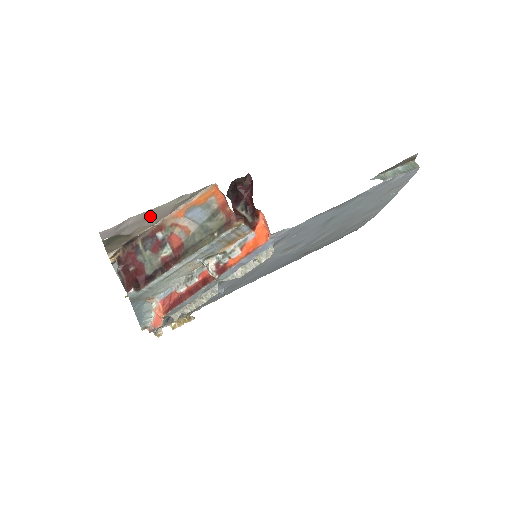
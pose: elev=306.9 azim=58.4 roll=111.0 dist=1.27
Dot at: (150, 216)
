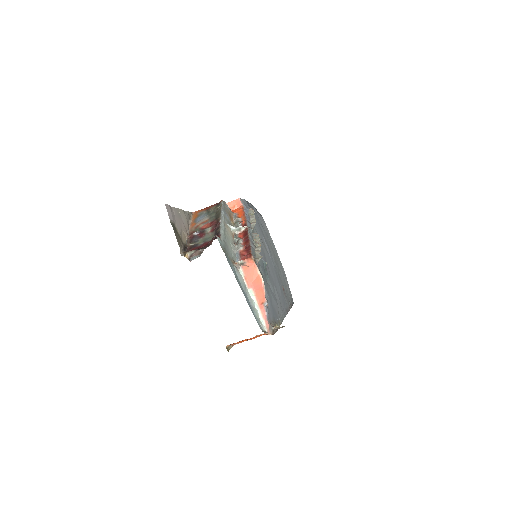
Dot at: (180, 219)
